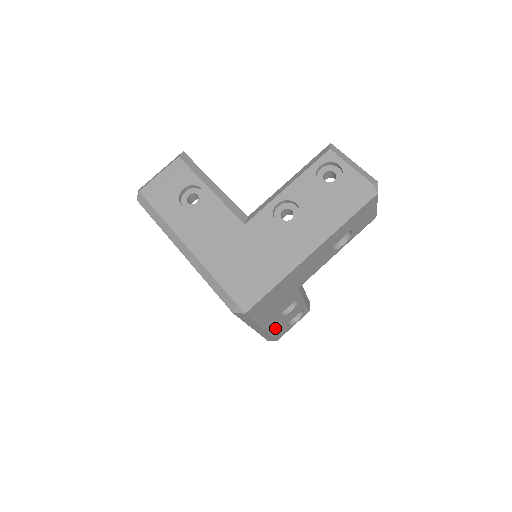
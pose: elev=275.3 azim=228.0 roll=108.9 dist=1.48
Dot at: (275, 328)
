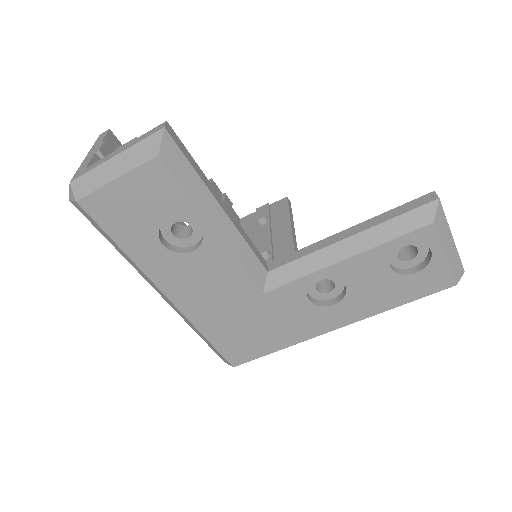
Dot at: occluded
